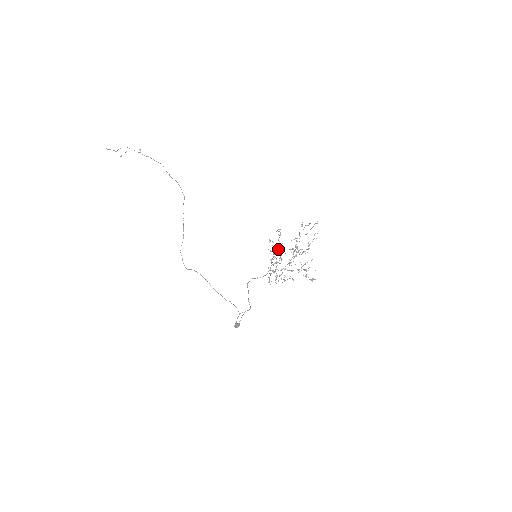
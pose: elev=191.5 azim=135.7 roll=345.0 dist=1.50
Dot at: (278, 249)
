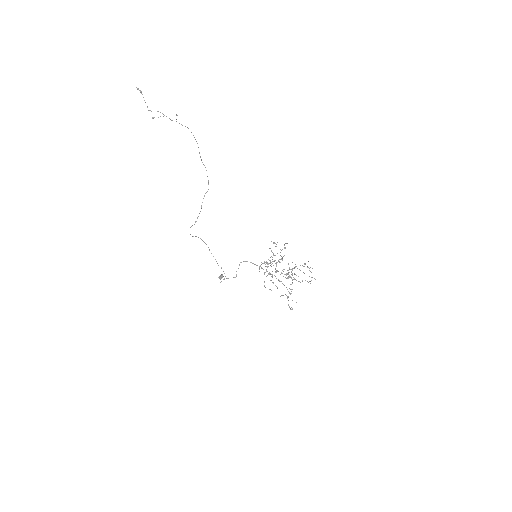
Dot at: occluded
